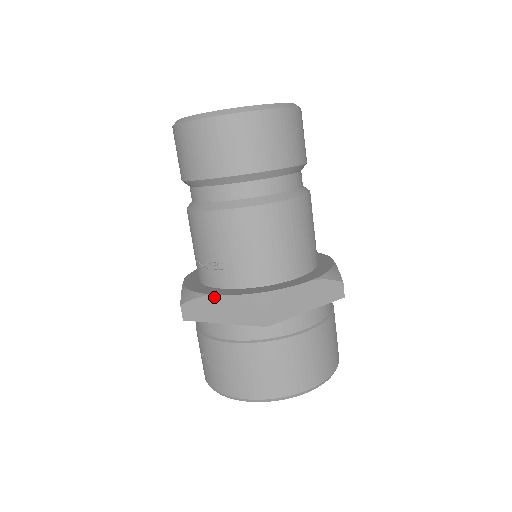
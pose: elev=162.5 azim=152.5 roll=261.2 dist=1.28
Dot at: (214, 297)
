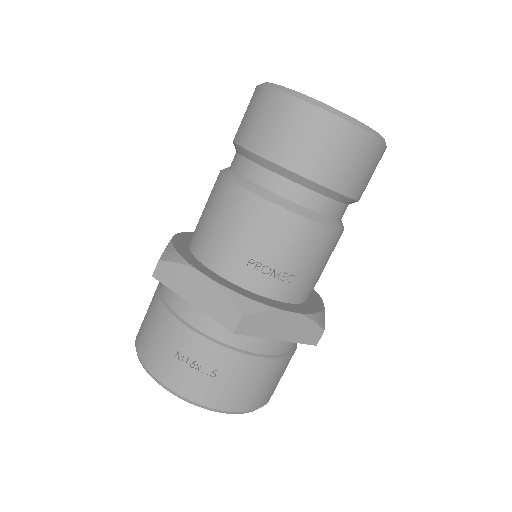
Dot at: (287, 314)
